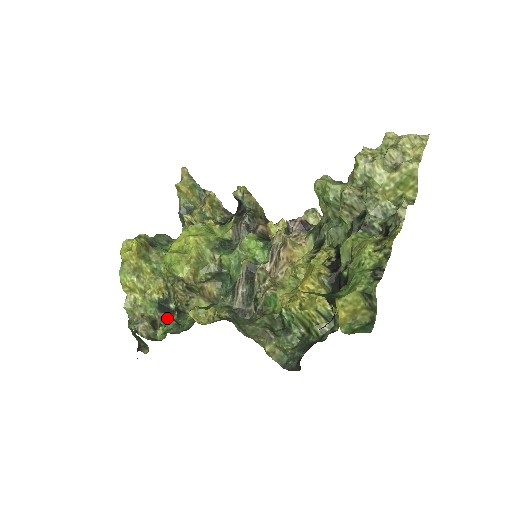
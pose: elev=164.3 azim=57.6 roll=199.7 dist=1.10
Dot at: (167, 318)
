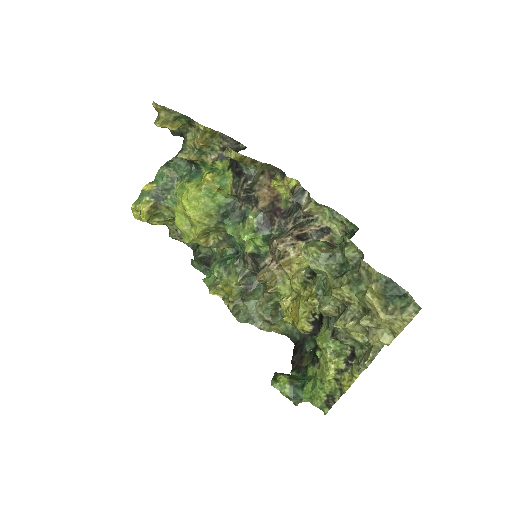
Dot at: (195, 268)
